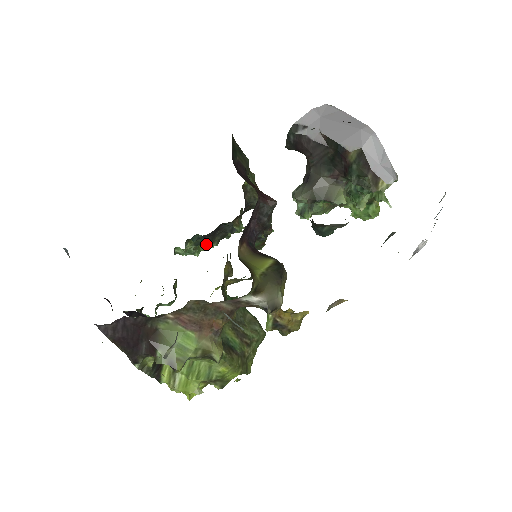
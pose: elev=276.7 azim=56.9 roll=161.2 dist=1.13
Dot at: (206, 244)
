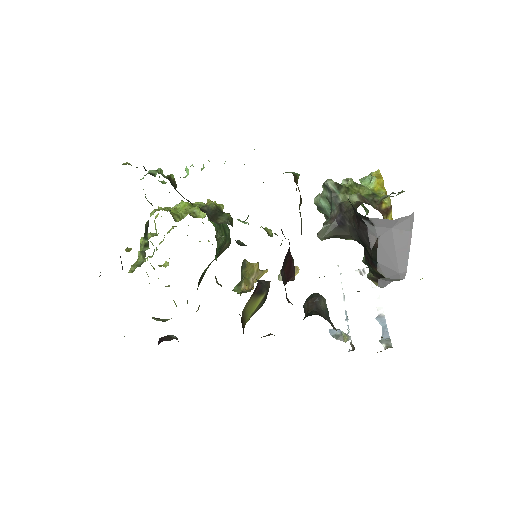
Dot at: occluded
